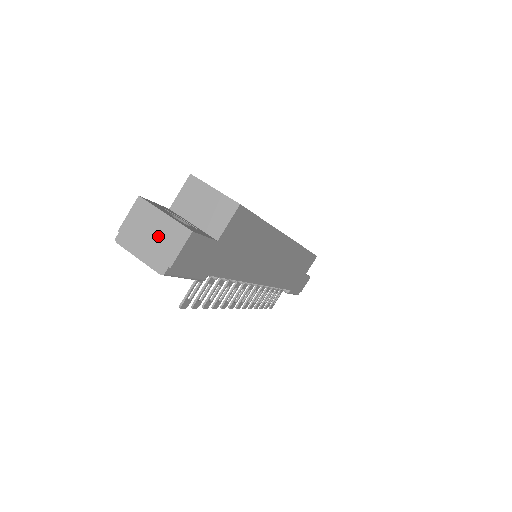
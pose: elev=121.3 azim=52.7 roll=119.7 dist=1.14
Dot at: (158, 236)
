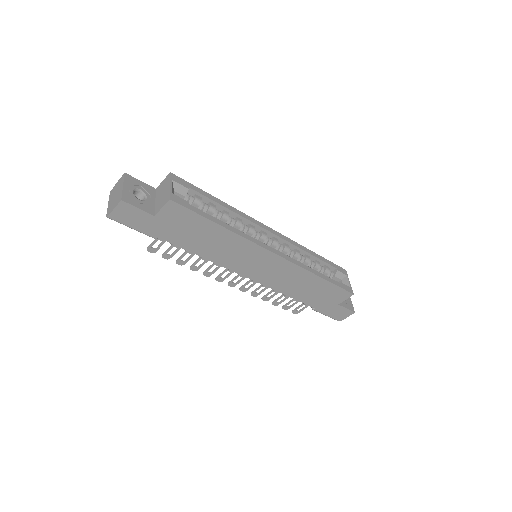
Dot at: (116, 197)
